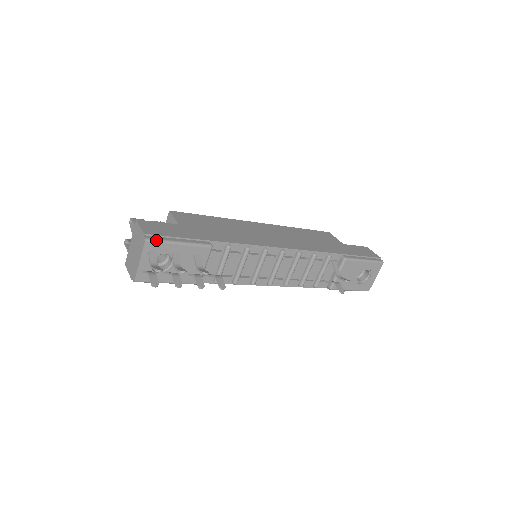
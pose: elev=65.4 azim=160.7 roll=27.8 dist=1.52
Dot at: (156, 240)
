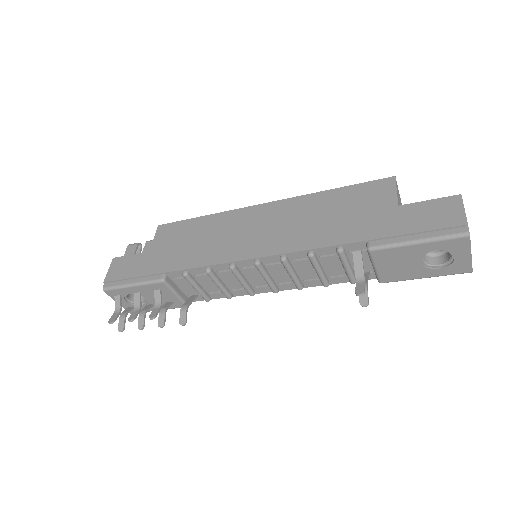
Dot at: (111, 288)
